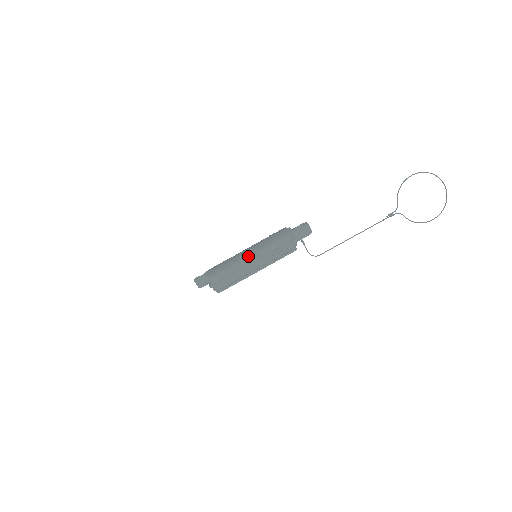
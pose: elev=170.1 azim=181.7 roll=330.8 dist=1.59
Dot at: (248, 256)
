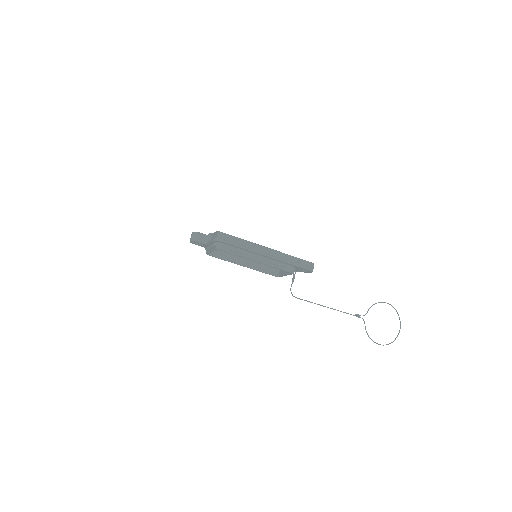
Dot at: (261, 245)
